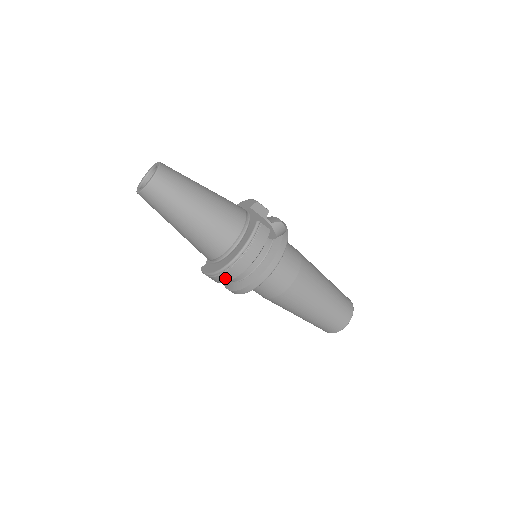
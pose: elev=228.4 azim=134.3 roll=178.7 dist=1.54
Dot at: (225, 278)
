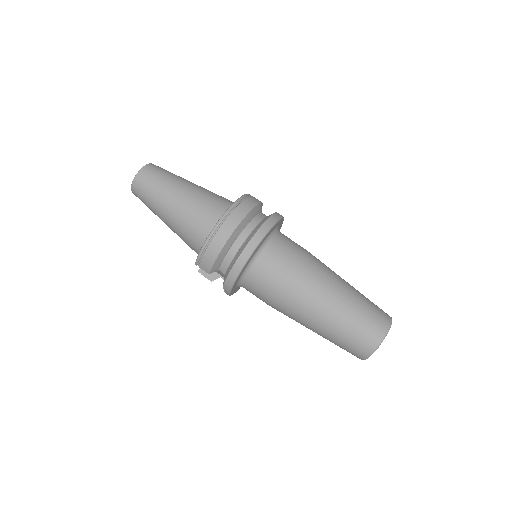
Dot at: (221, 238)
